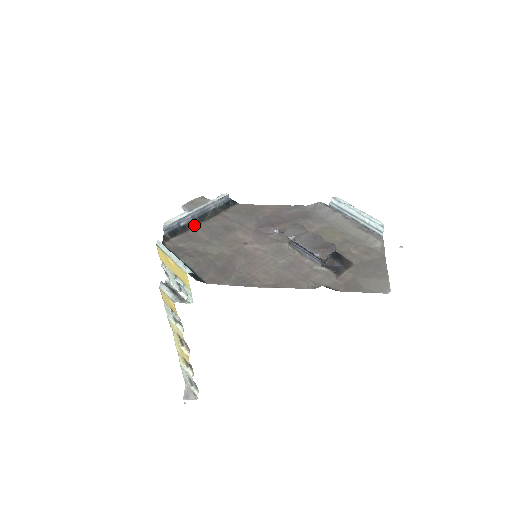
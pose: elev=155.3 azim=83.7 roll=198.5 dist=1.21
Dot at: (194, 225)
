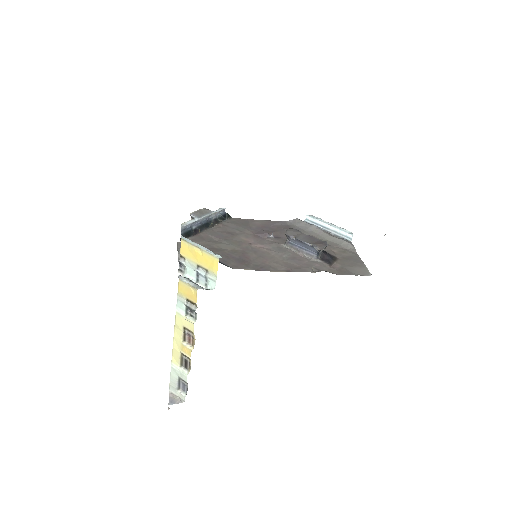
Dot at: (202, 230)
